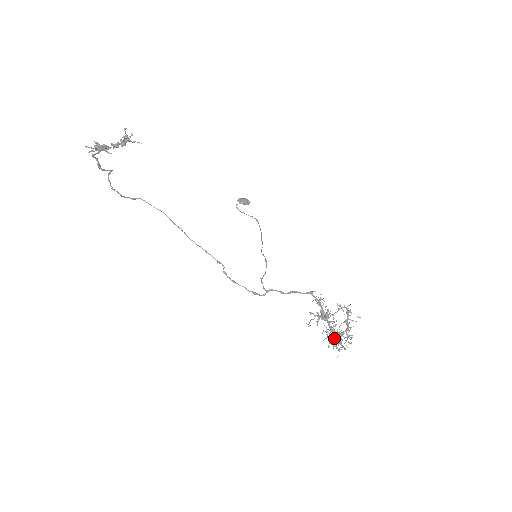
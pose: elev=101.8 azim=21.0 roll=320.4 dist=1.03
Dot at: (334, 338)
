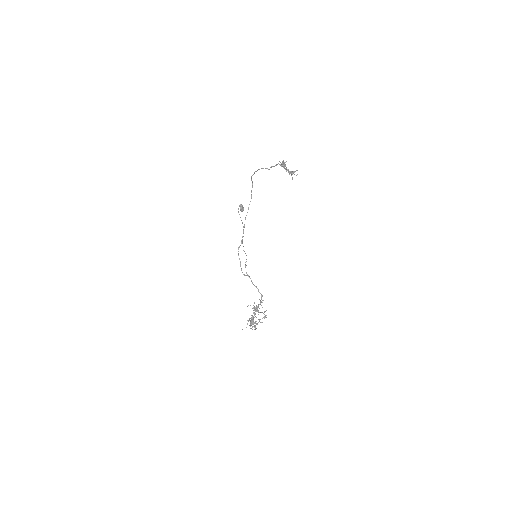
Dot at: occluded
